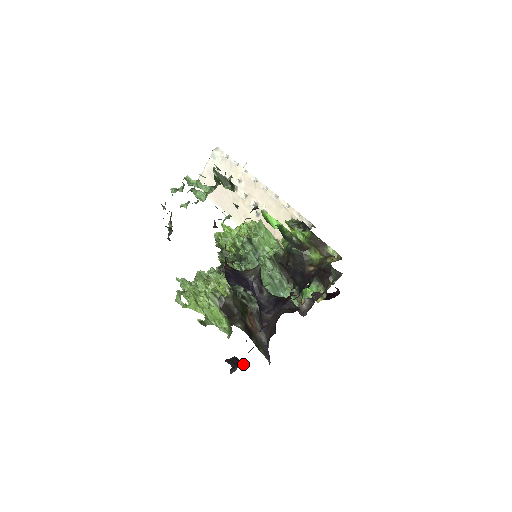
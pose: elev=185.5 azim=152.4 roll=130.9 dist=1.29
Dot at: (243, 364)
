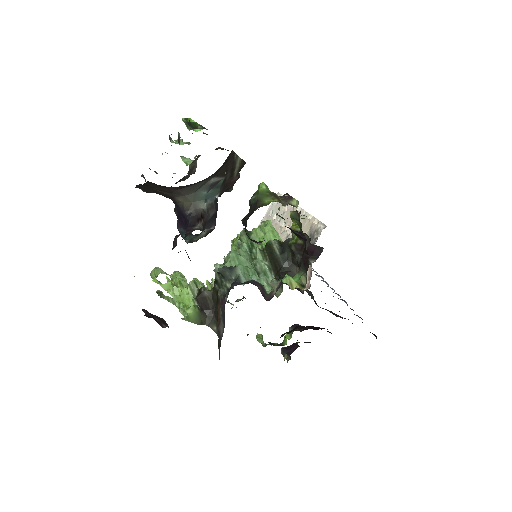
Dot at: (166, 326)
